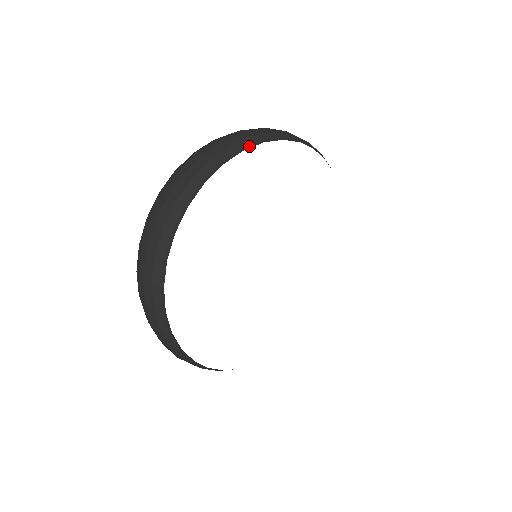
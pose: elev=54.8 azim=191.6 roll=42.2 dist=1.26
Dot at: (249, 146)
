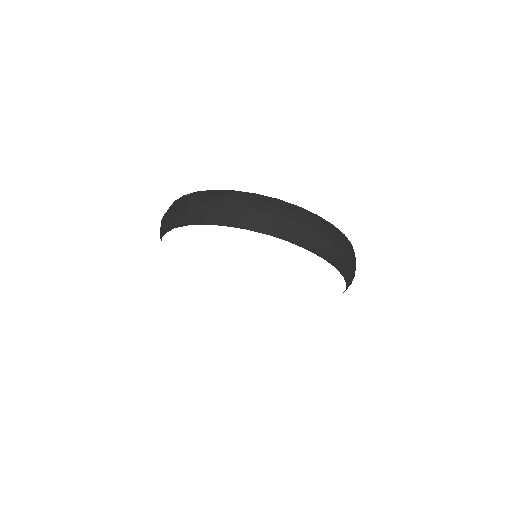
Dot at: (232, 225)
